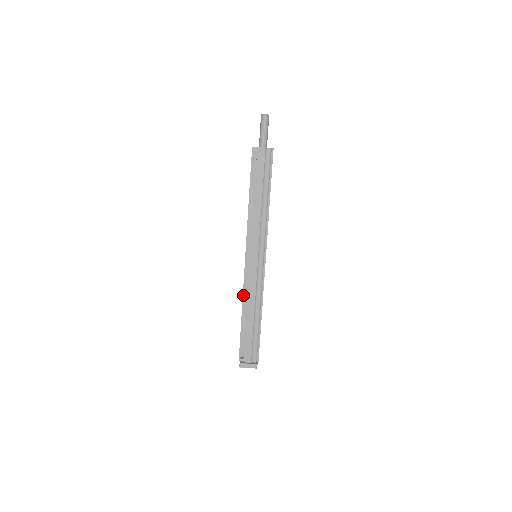
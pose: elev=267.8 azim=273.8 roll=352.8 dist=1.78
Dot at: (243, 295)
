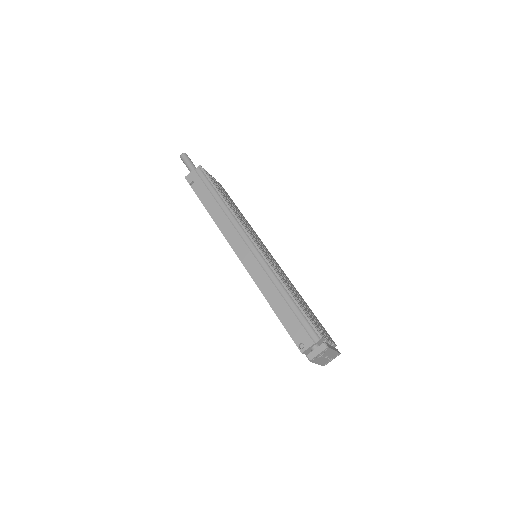
Dot at: (257, 285)
